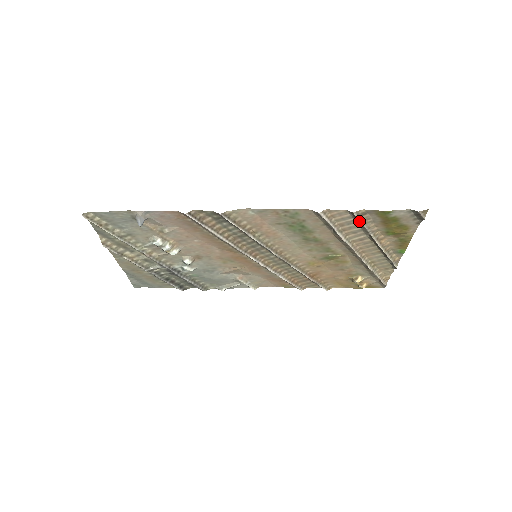
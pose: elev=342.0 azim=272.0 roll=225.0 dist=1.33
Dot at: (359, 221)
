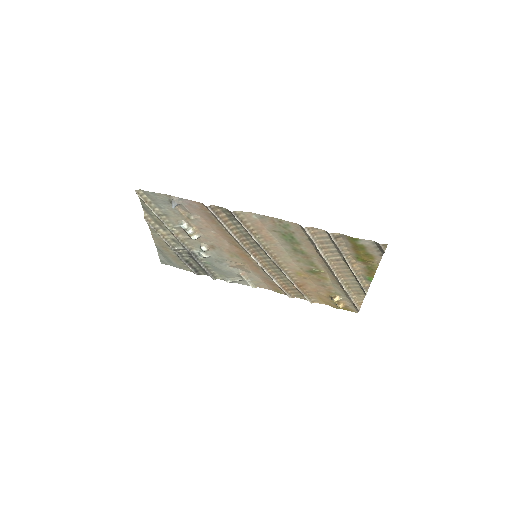
Dot at: (334, 242)
